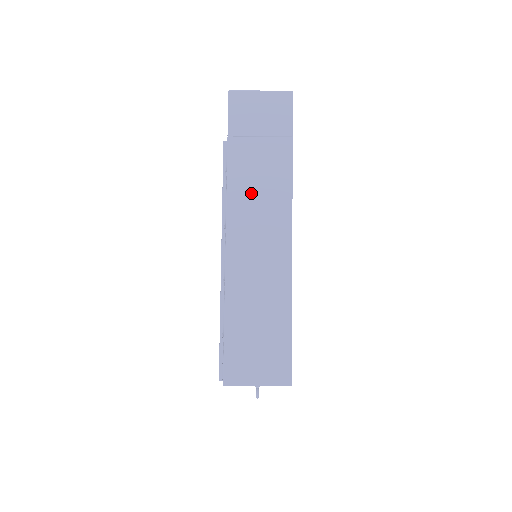
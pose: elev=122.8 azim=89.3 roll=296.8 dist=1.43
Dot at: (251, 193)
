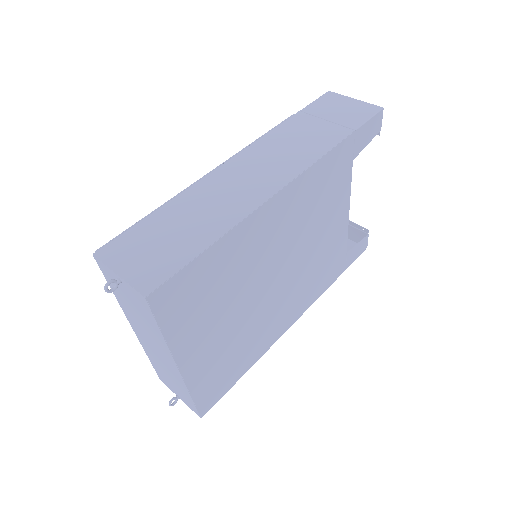
Dot at: (280, 146)
